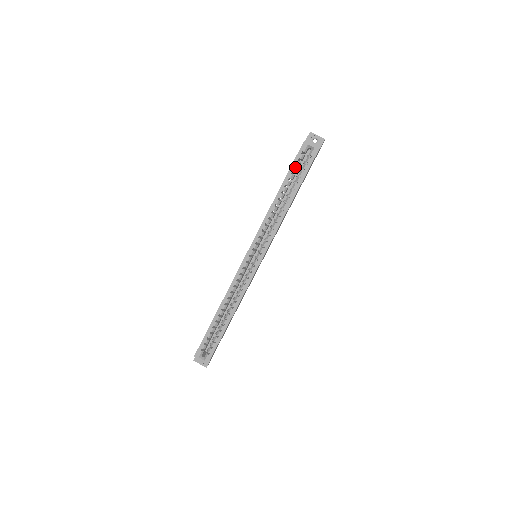
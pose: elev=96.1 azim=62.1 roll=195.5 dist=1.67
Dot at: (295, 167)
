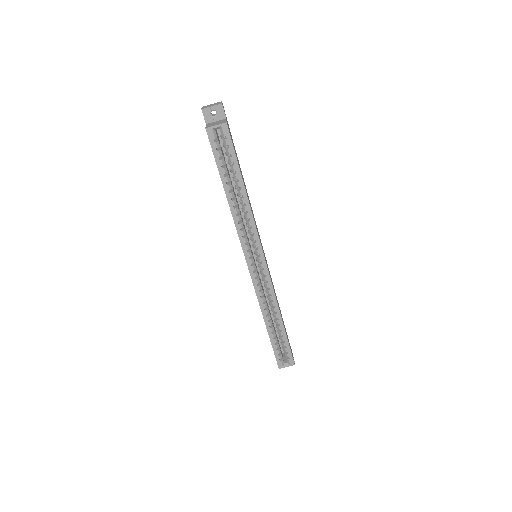
Dot at: (220, 160)
